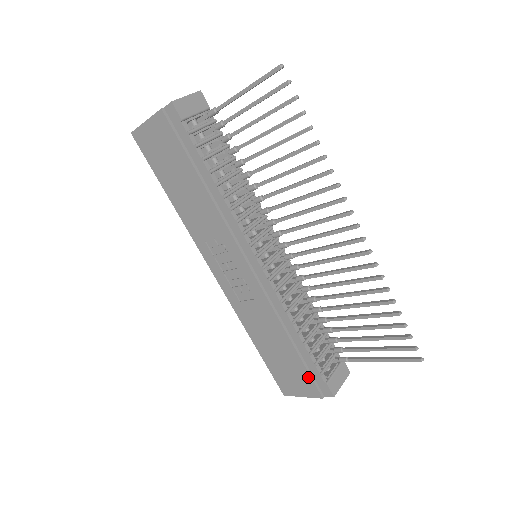
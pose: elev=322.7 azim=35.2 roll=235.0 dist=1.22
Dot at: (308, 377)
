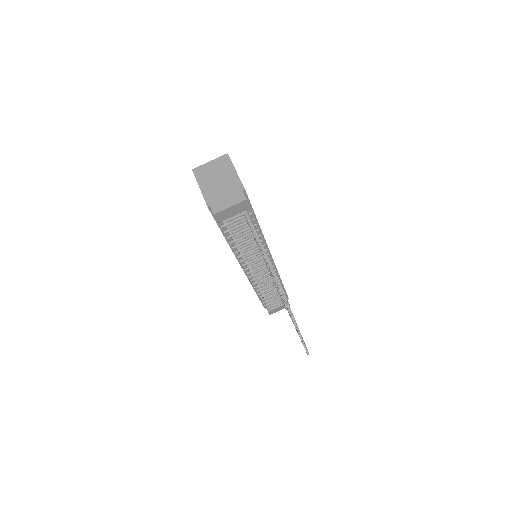
Dot at: (261, 302)
